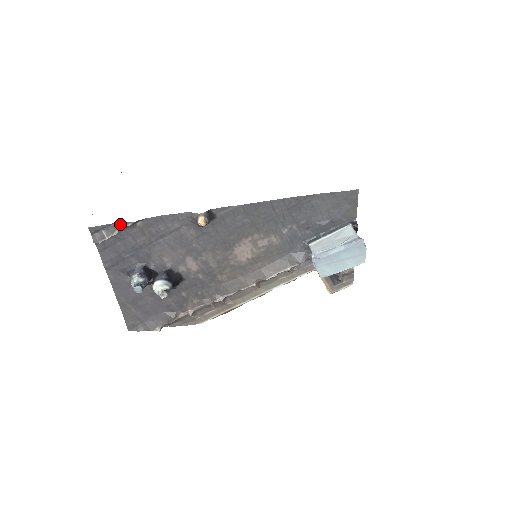
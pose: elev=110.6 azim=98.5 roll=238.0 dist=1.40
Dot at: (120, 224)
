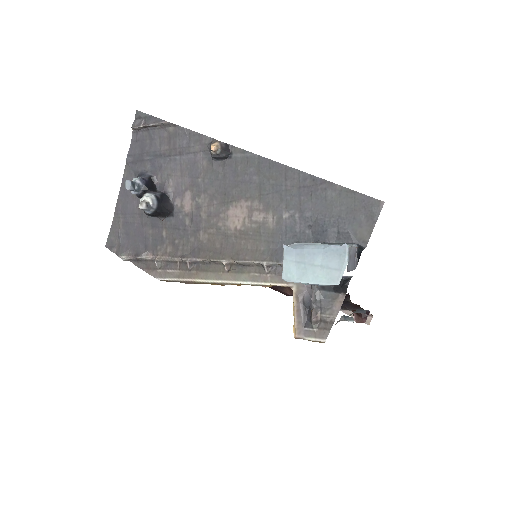
Dot at: (158, 119)
